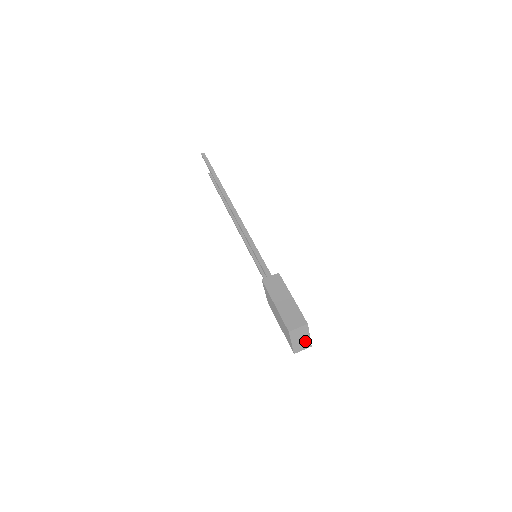
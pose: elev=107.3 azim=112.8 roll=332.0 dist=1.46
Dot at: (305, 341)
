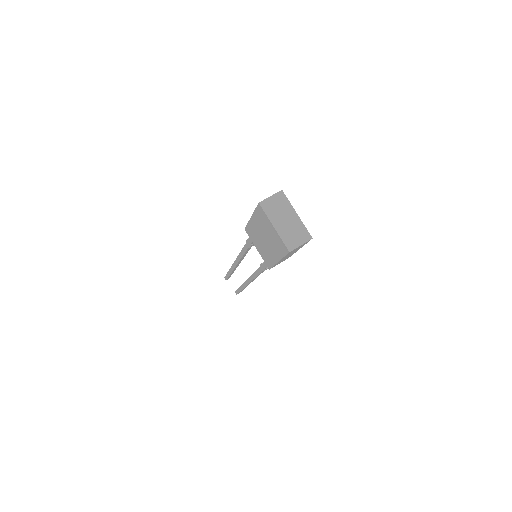
Dot at: (295, 226)
